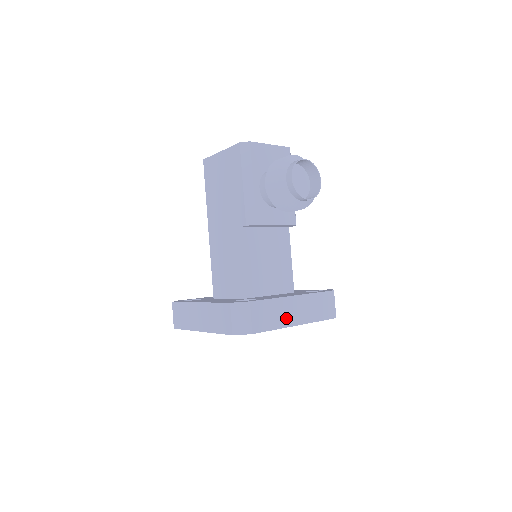
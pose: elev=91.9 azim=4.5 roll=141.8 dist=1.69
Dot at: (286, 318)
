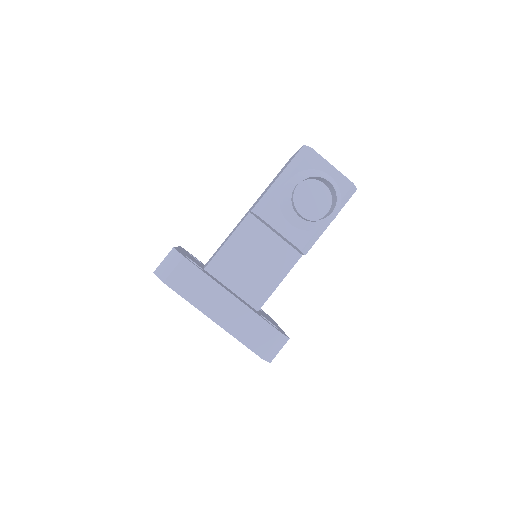
Dot at: (207, 303)
